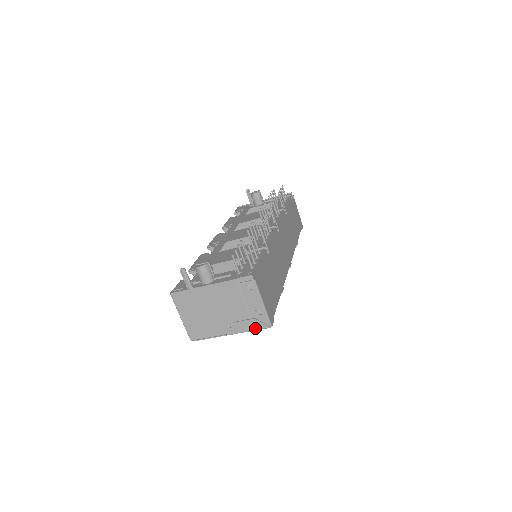
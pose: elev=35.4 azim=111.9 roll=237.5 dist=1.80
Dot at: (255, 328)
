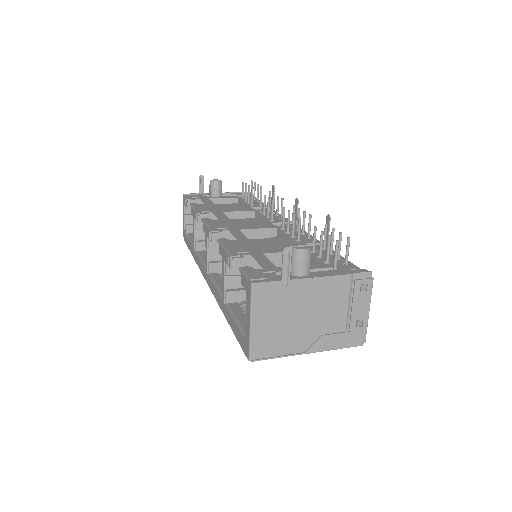
Dot at: (345, 345)
